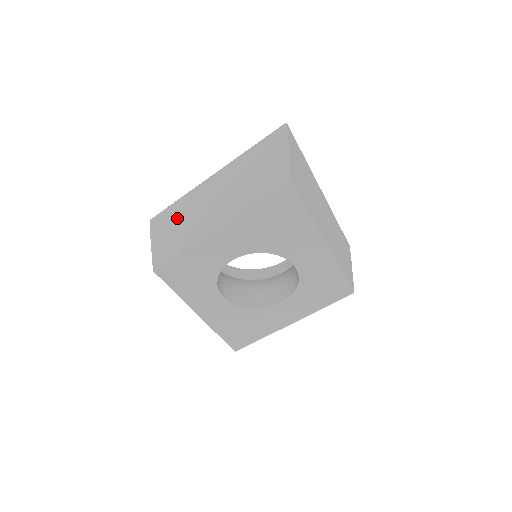
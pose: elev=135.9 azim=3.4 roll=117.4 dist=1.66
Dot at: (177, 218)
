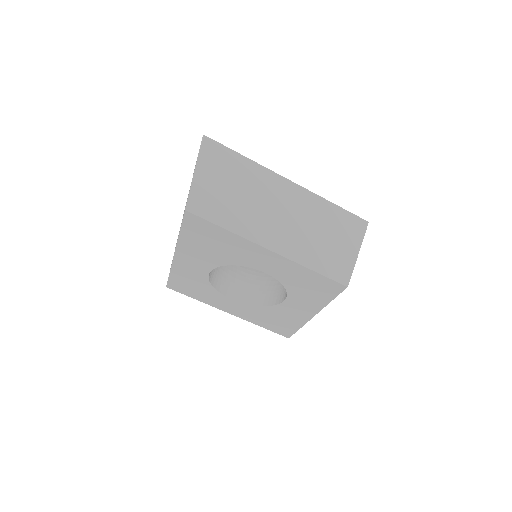
Dot at: occluded
